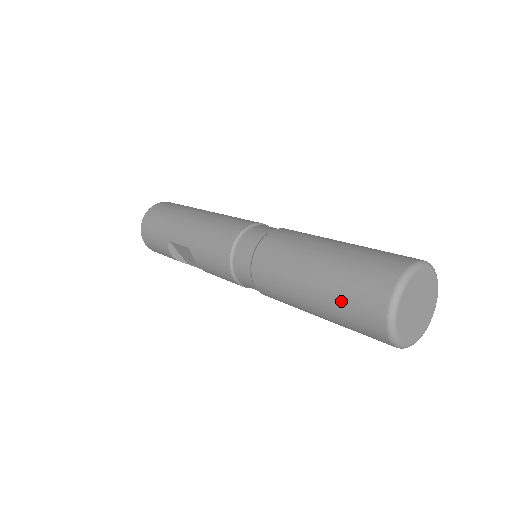
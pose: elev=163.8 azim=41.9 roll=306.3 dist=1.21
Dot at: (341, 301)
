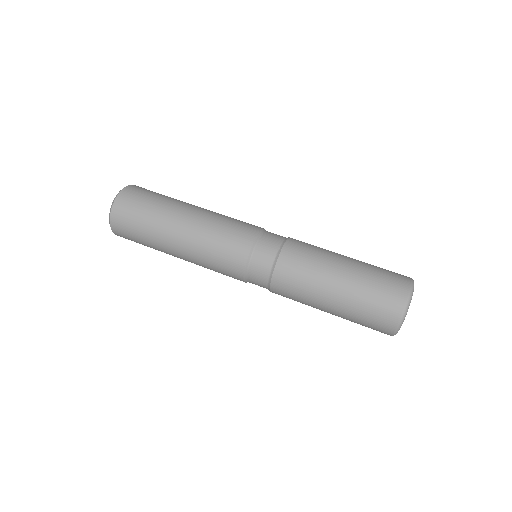
Dot at: occluded
